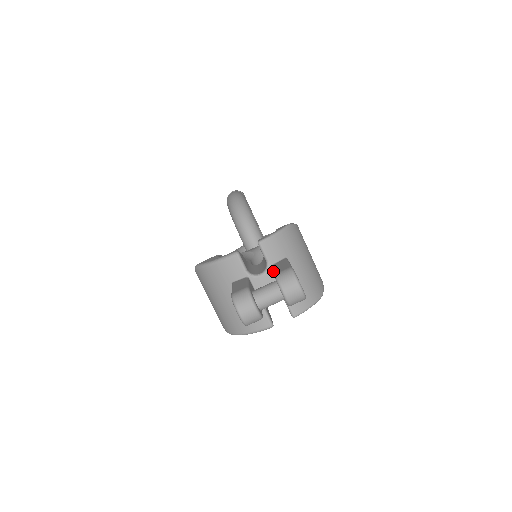
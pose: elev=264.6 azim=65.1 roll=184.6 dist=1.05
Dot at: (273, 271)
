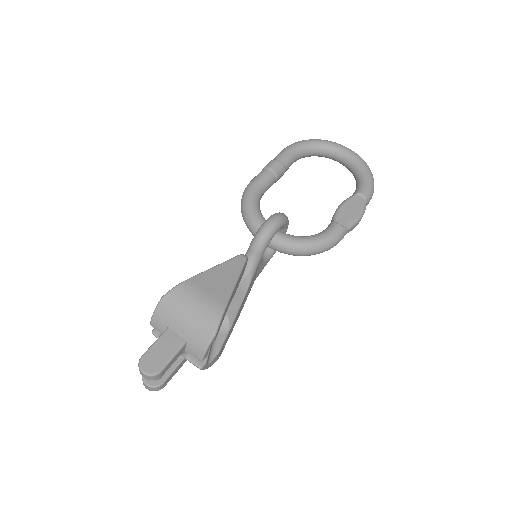
Dot at: occluded
